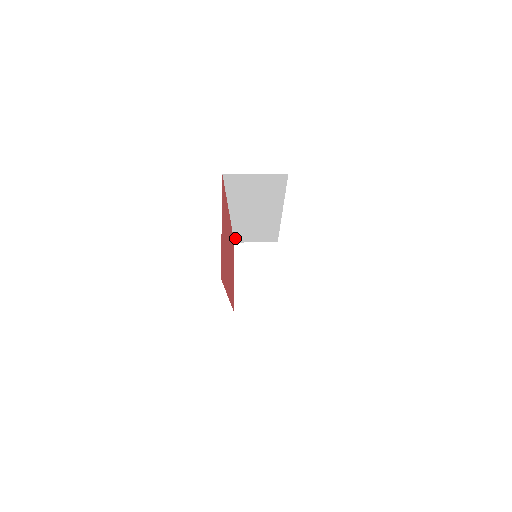
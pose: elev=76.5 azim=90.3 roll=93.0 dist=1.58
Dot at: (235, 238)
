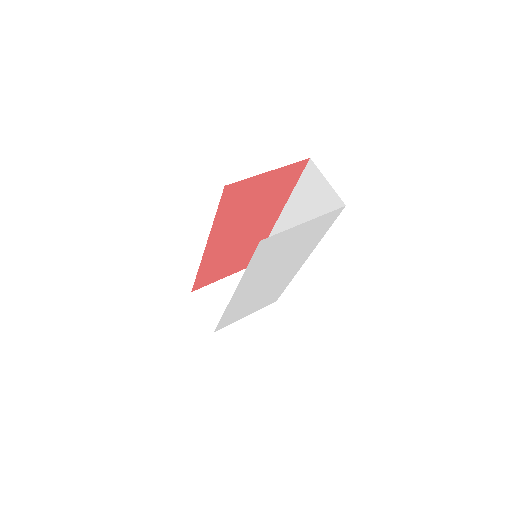
Dot at: occluded
